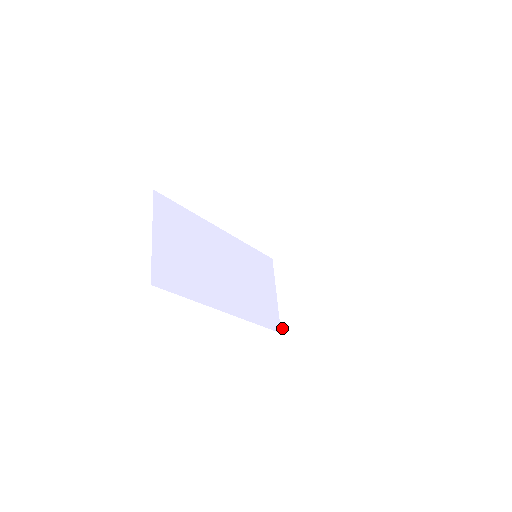
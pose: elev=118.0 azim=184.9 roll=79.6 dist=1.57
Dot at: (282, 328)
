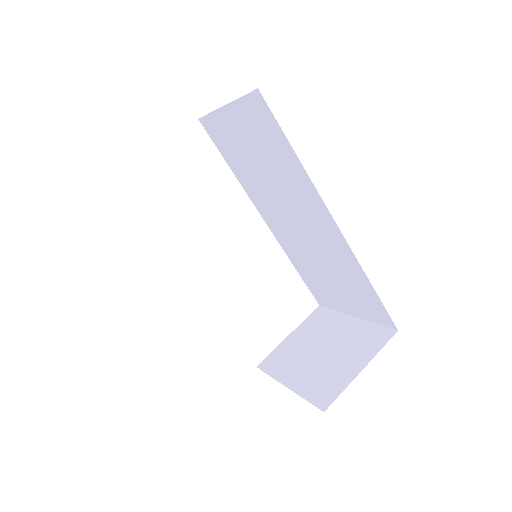
Dot at: (321, 406)
